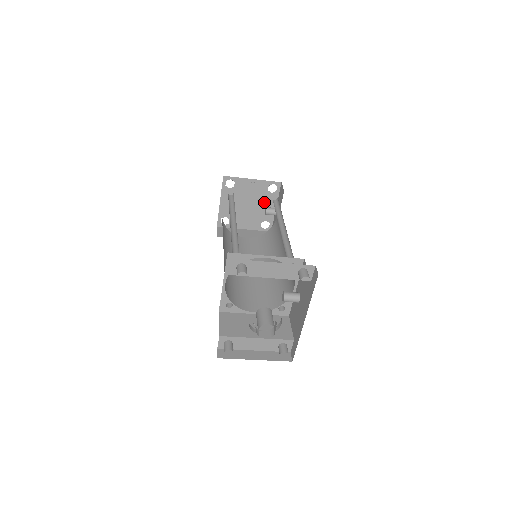
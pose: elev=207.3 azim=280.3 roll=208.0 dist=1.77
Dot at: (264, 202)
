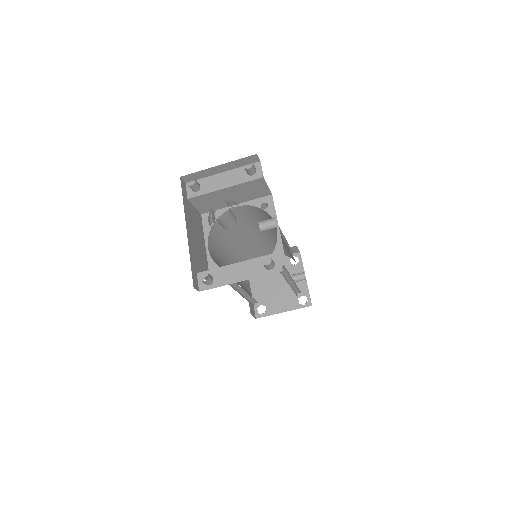
Dot at: occluded
